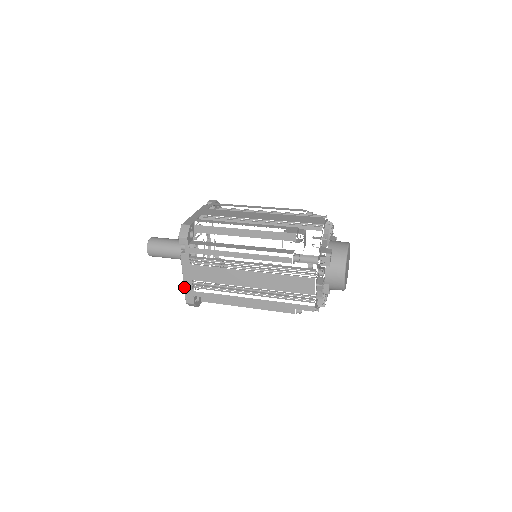
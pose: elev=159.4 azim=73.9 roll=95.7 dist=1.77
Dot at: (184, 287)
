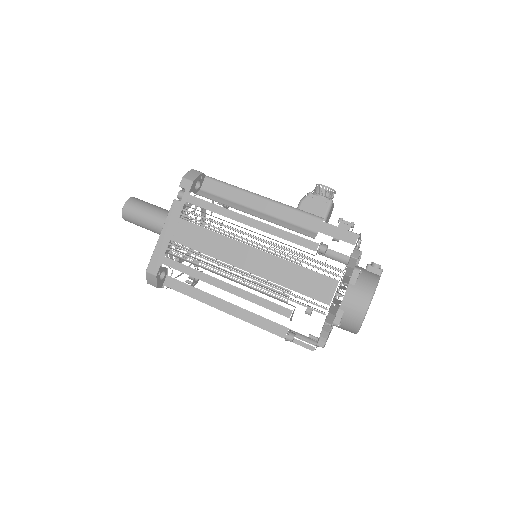
Dot at: occluded
